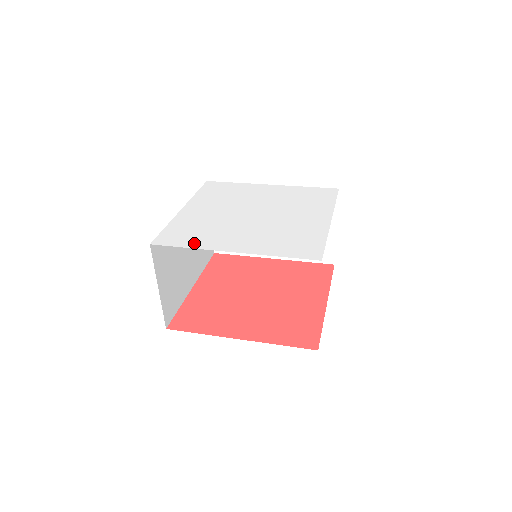
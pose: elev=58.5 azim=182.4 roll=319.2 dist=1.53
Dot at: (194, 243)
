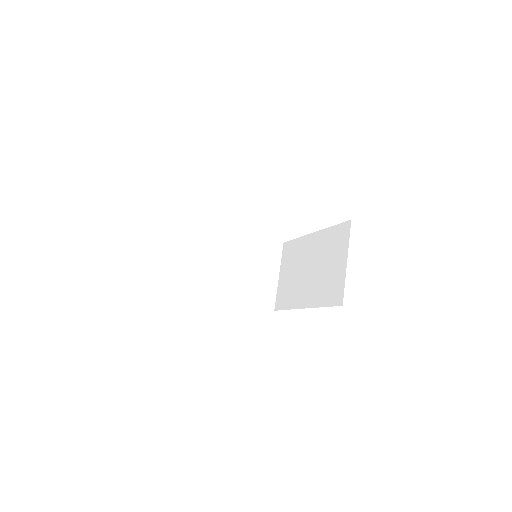
Dot at: occluded
